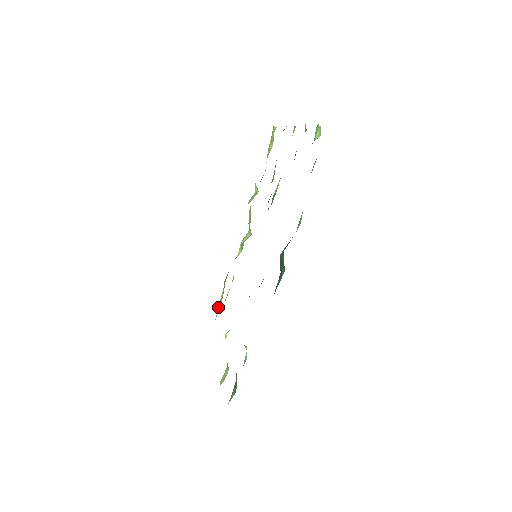
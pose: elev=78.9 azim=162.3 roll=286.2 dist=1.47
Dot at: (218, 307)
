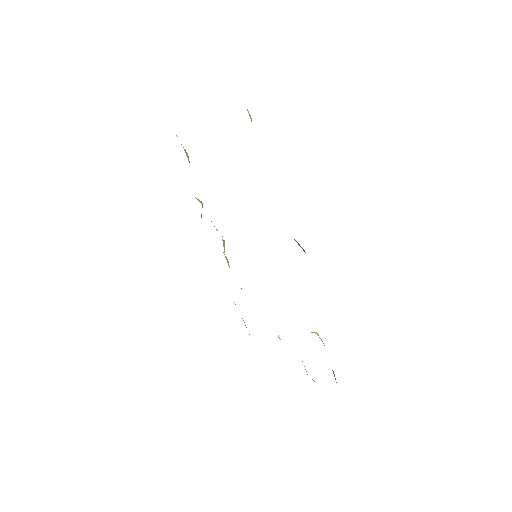
Dot at: occluded
